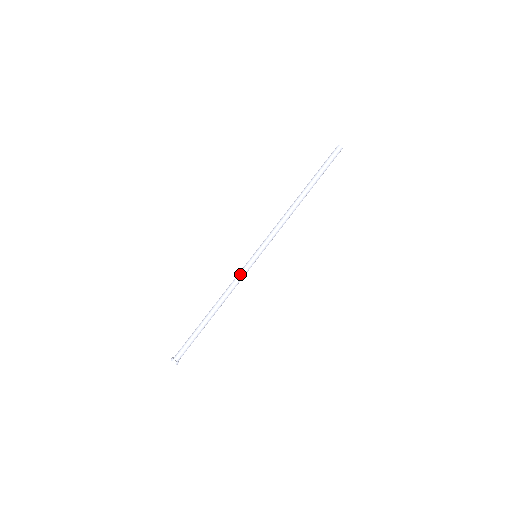
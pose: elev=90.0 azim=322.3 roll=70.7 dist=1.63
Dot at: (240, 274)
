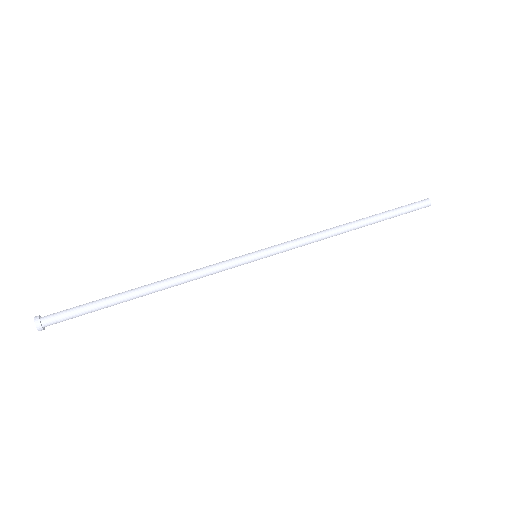
Dot at: (221, 264)
